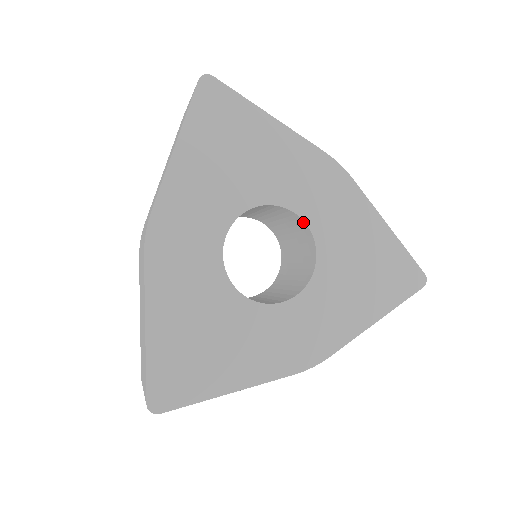
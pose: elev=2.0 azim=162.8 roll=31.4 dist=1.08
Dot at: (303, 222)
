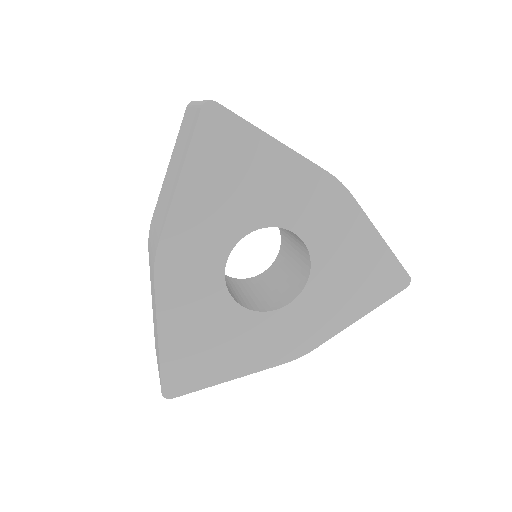
Dot at: (300, 239)
